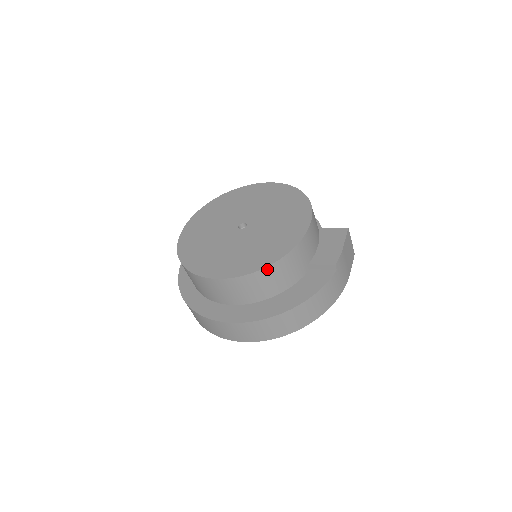
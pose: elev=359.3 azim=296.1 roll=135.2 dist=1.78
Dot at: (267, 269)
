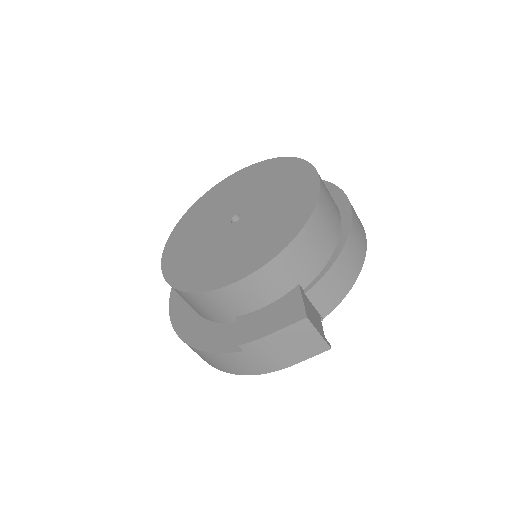
Dot at: (176, 290)
